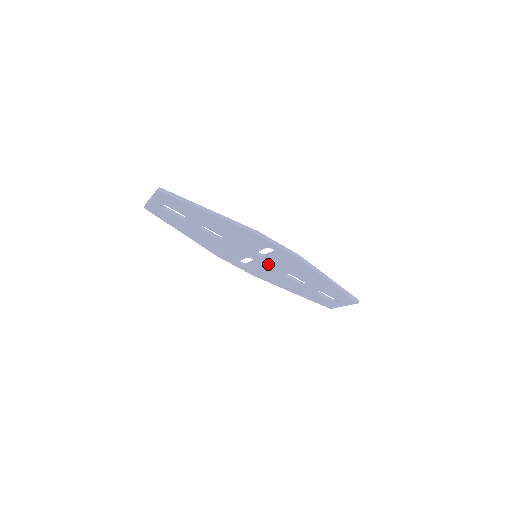
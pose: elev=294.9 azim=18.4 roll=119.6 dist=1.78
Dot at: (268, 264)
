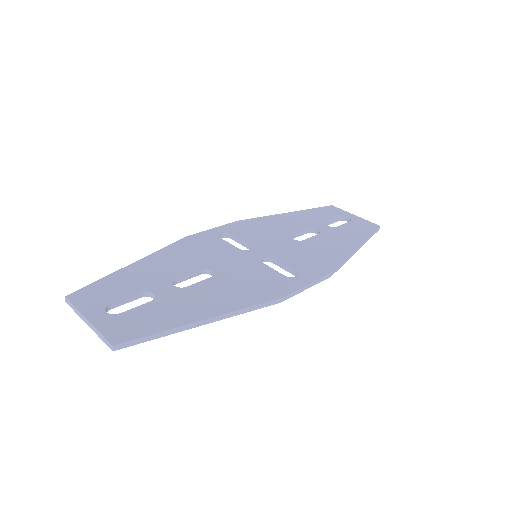
Dot at: occluded
